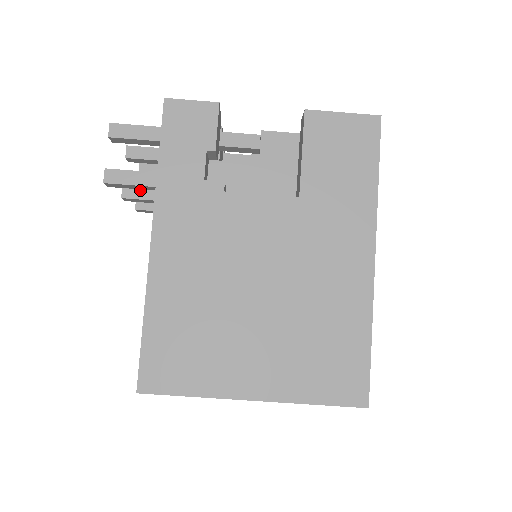
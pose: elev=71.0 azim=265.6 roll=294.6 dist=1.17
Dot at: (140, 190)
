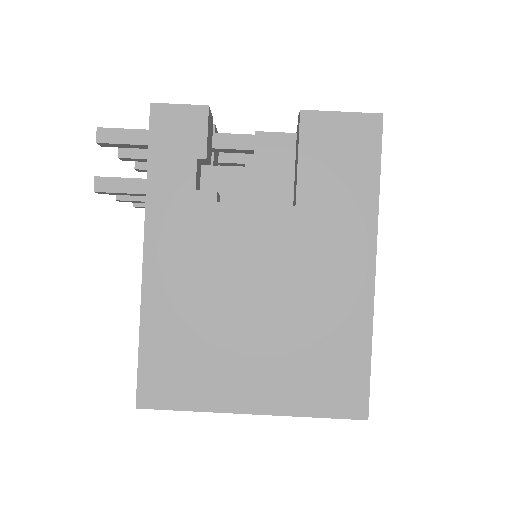
Dot at: occluded
